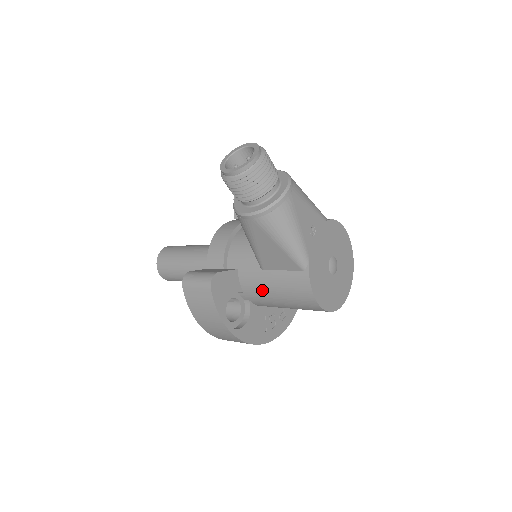
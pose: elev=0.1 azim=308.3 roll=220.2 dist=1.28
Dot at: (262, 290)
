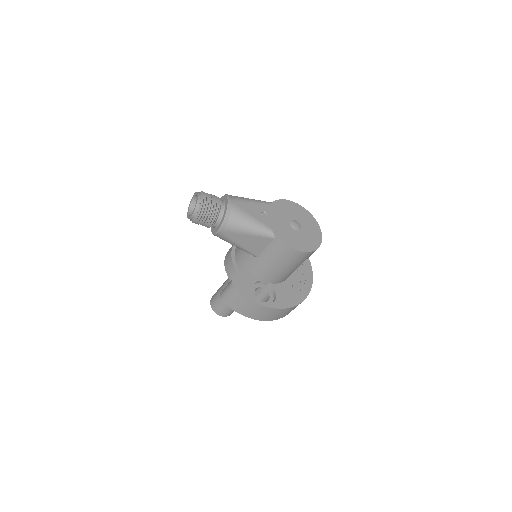
Dot at: (267, 270)
